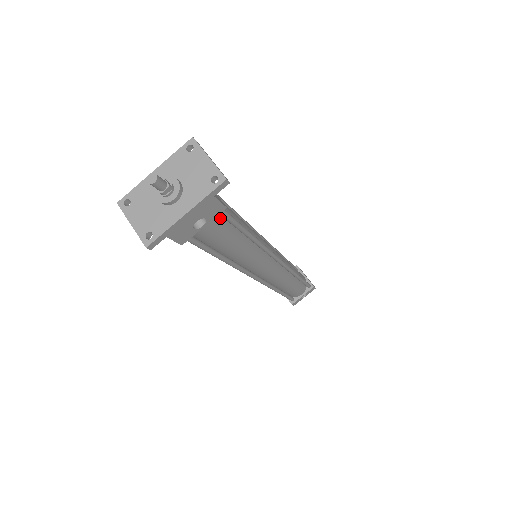
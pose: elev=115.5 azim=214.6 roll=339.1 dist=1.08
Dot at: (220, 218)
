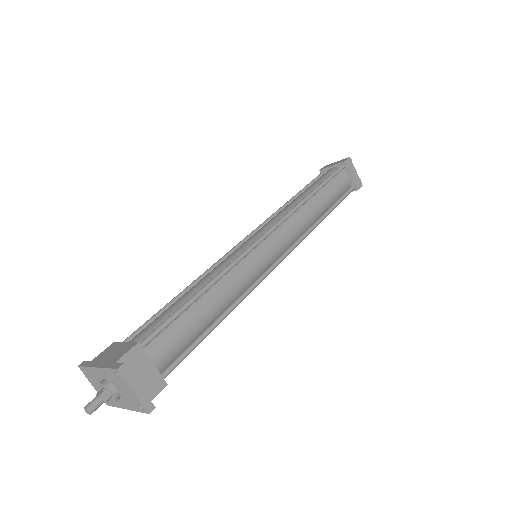
Dot at: (172, 362)
